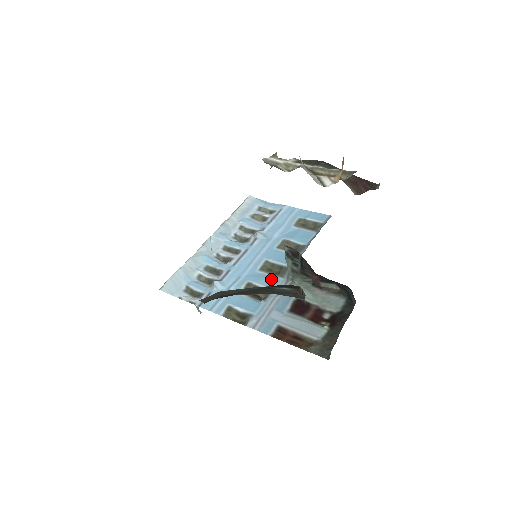
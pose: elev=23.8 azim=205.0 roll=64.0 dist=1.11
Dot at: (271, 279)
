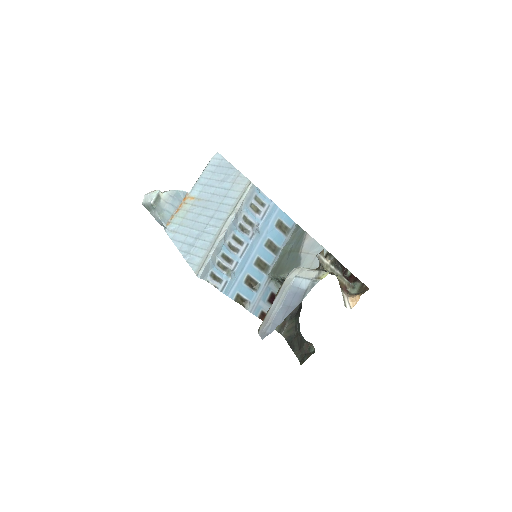
Dot at: (260, 275)
